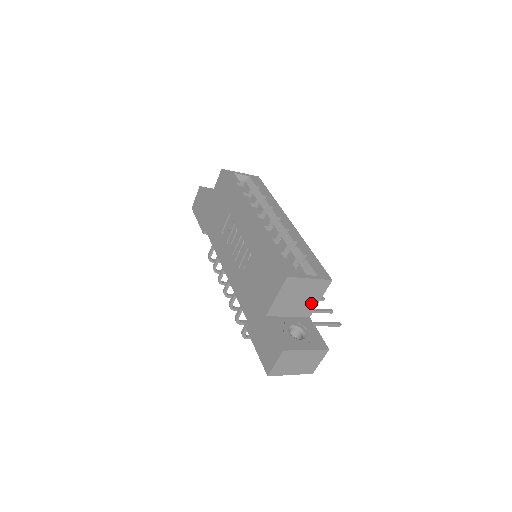
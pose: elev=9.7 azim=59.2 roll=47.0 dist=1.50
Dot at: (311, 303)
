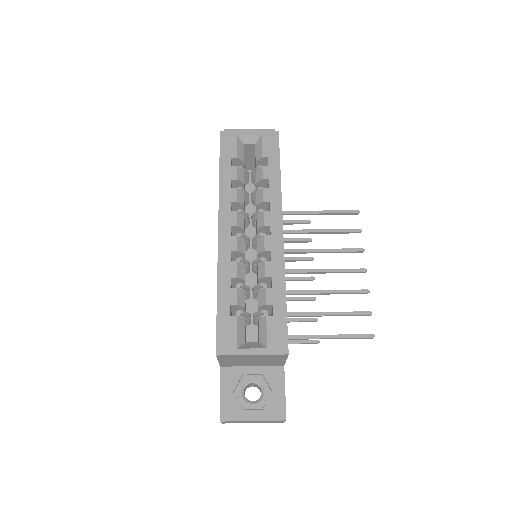
Dot at: (275, 361)
